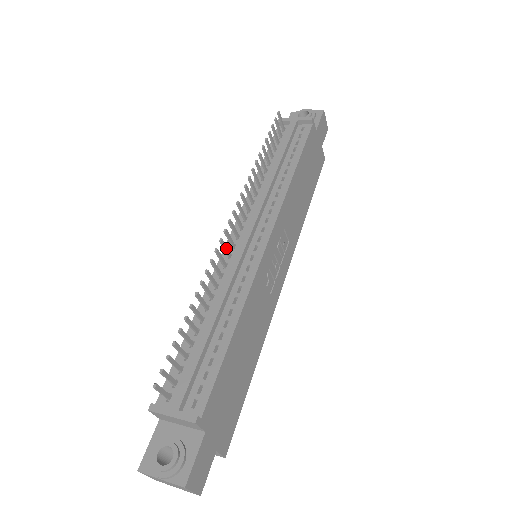
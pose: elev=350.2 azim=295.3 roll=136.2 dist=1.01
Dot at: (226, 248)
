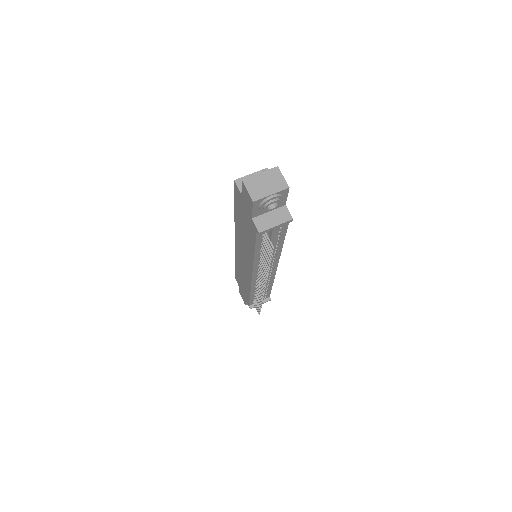
Dot at: occluded
